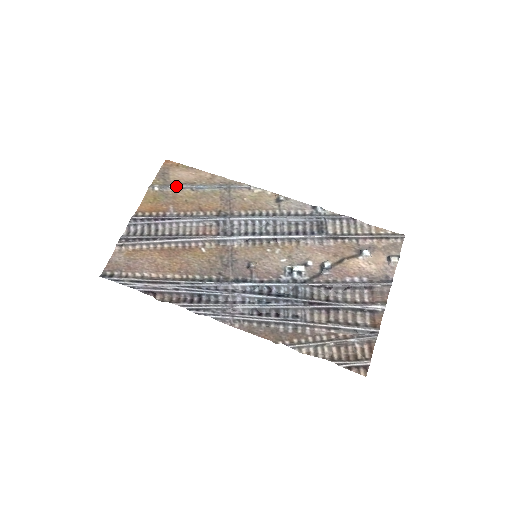
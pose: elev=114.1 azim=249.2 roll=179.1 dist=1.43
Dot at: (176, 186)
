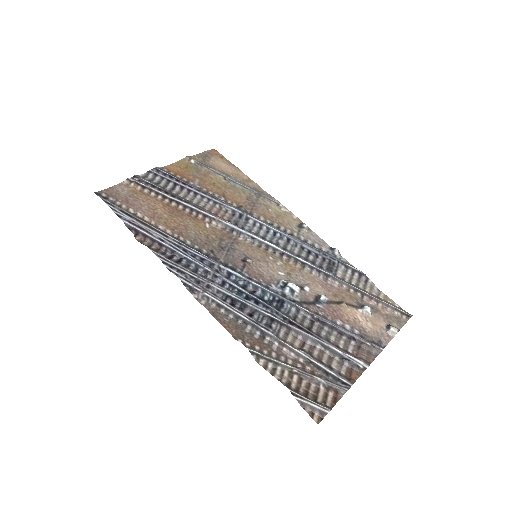
Dot at: (212, 168)
